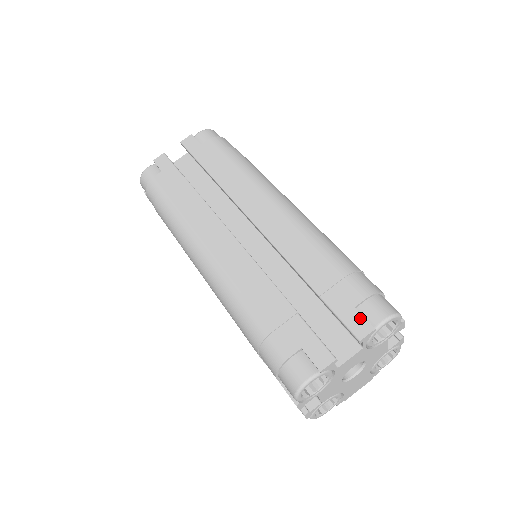
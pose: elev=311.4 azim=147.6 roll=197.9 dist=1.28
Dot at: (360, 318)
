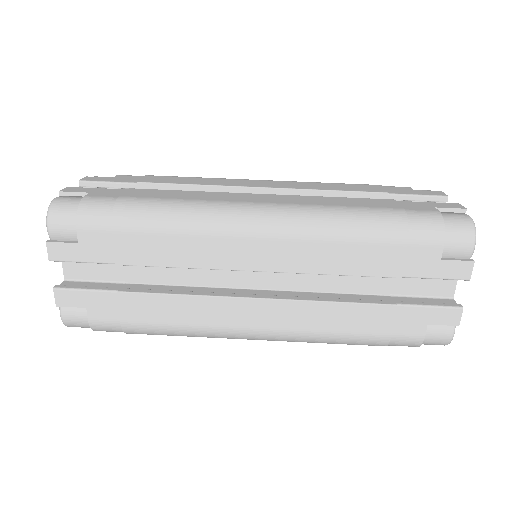
Dot at: (454, 264)
